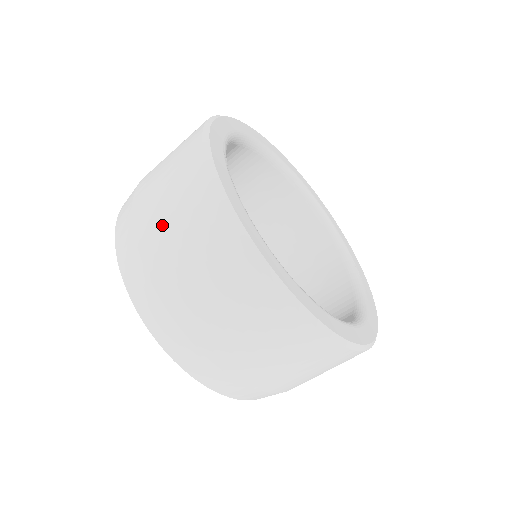
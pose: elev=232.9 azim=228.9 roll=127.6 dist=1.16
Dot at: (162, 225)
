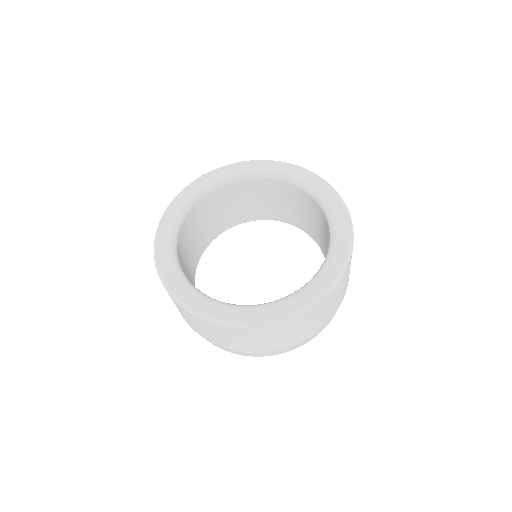
Dot at: (196, 328)
